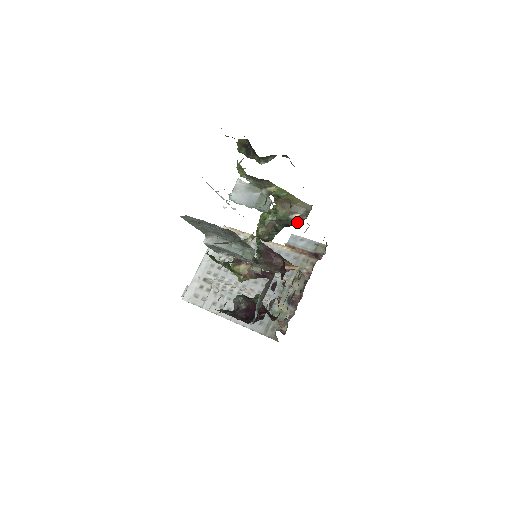
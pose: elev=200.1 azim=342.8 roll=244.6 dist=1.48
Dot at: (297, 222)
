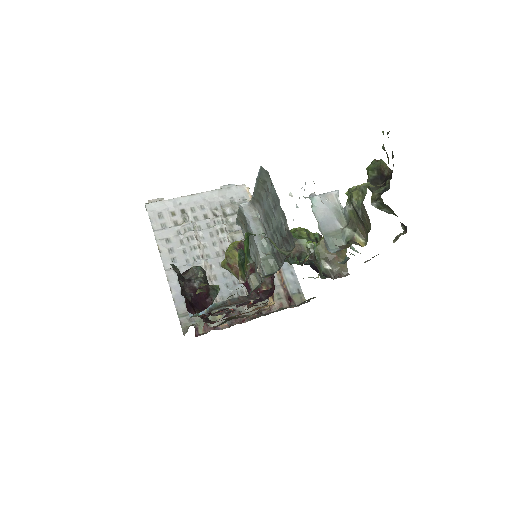
Dot at: (323, 273)
